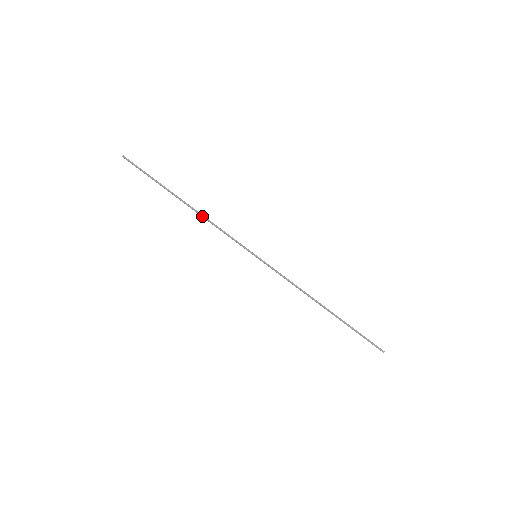
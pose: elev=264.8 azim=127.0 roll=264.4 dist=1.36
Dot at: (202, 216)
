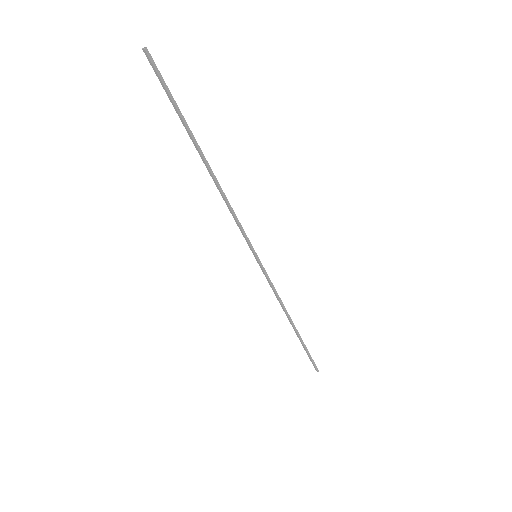
Dot at: (220, 188)
